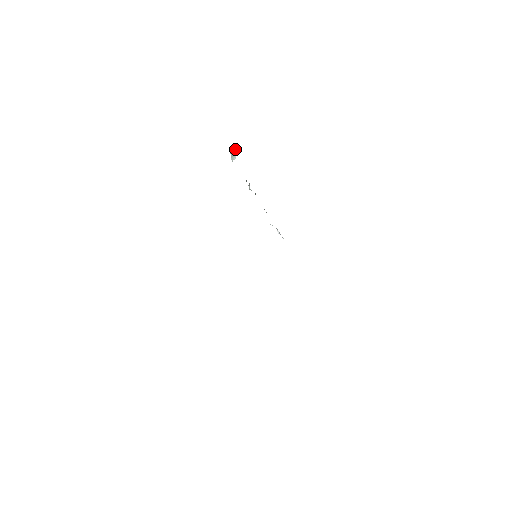
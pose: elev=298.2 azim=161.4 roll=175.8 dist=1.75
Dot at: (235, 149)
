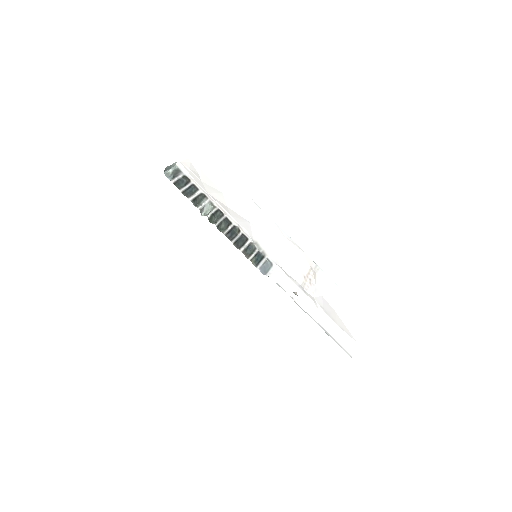
Dot at: occluded
